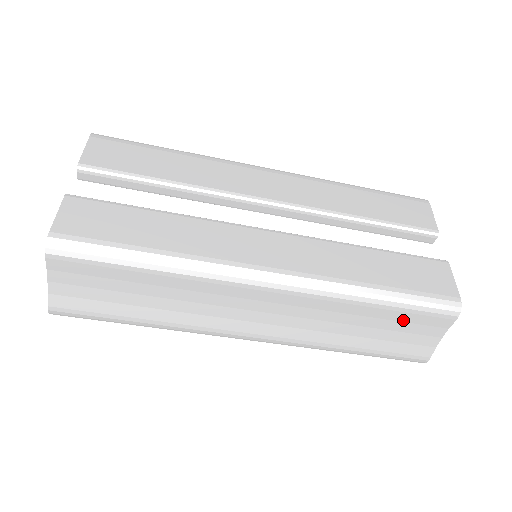
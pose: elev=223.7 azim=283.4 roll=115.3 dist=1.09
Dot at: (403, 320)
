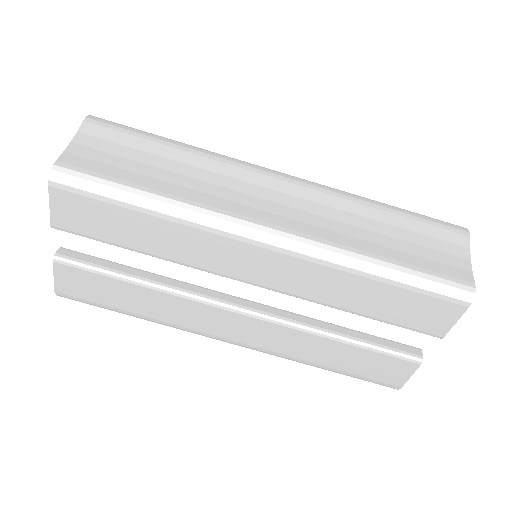
Dot at: (420, 232)
